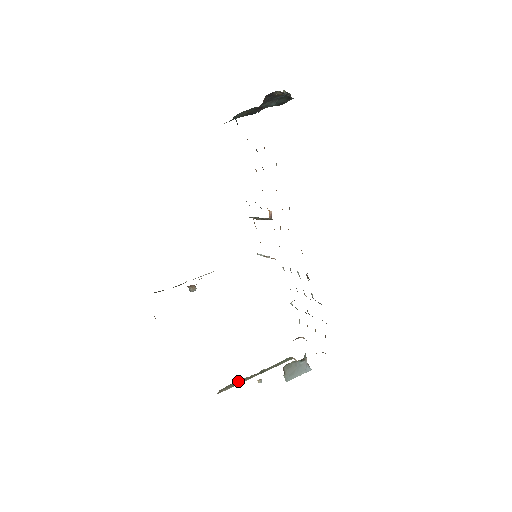
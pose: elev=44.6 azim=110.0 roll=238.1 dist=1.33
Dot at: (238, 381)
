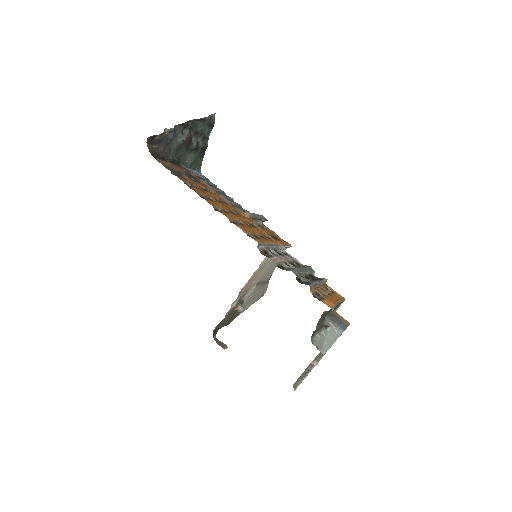
Dot at: (306, 370)
